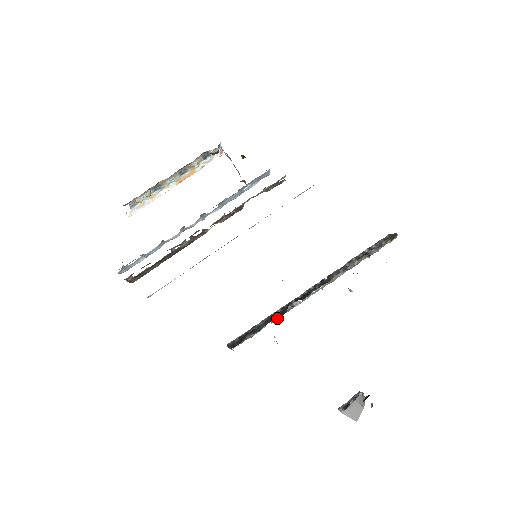
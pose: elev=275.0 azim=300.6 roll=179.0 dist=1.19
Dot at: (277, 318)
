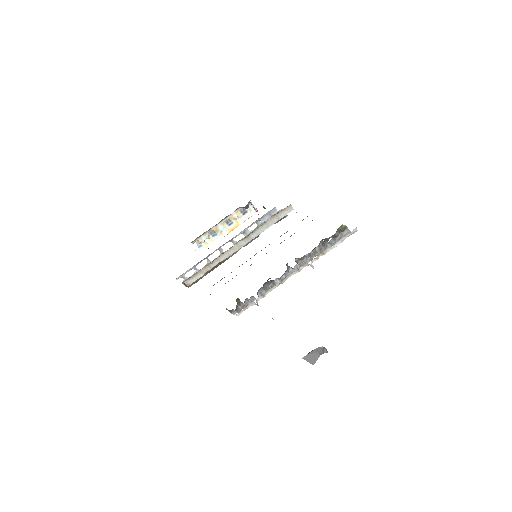
Dot at: (264, 293)
